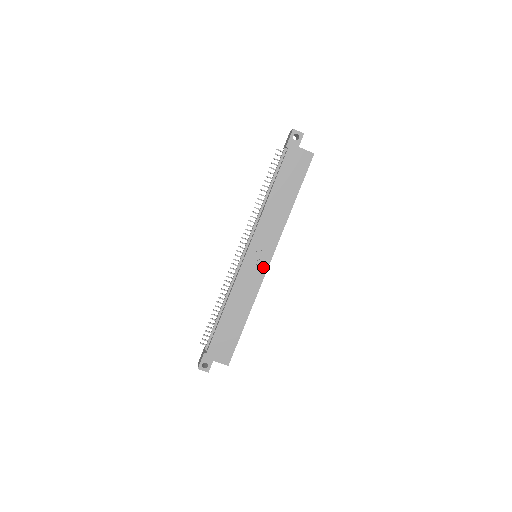
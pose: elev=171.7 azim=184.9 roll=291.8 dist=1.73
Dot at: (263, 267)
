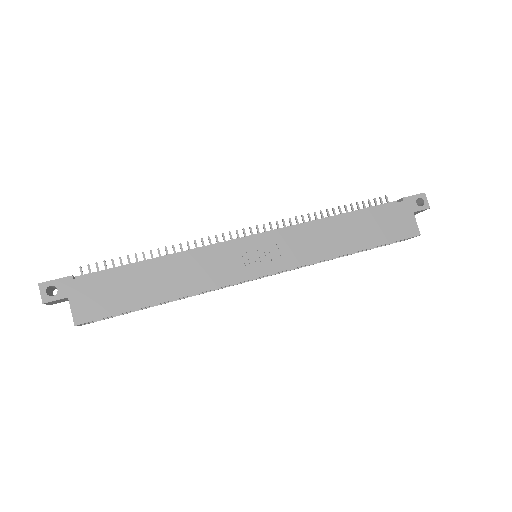
Dot at: (253, 271)
